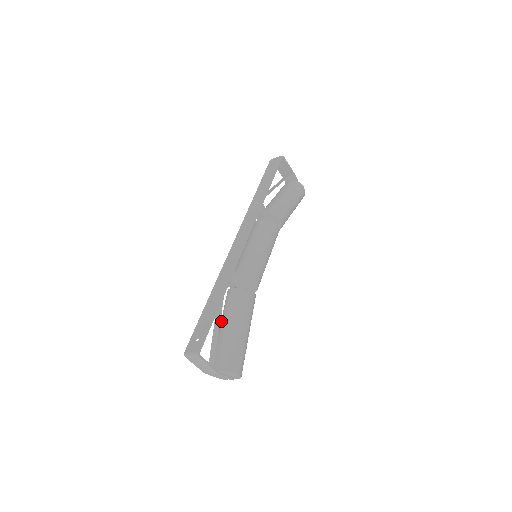
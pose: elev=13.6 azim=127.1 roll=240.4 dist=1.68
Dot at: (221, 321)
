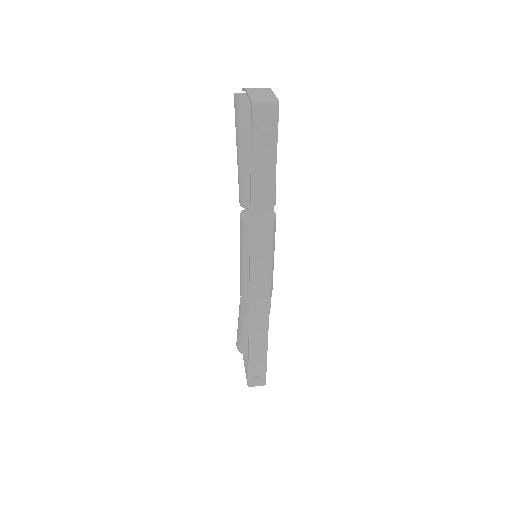
Dot at: (246, 332)
